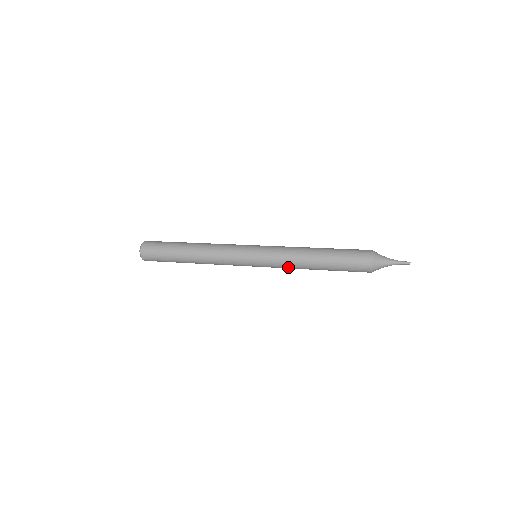
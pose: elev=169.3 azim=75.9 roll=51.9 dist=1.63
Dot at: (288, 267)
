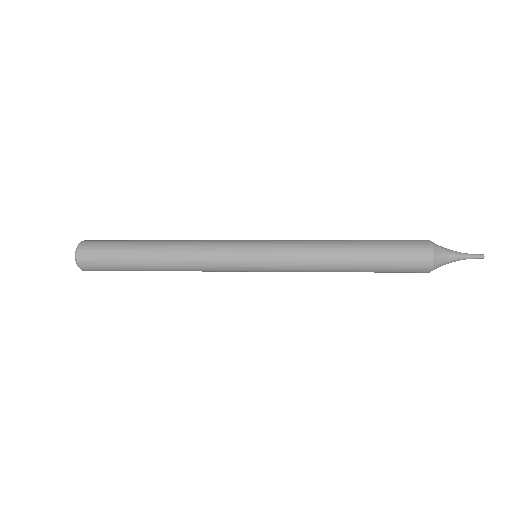
Dot at: (306, 271)
